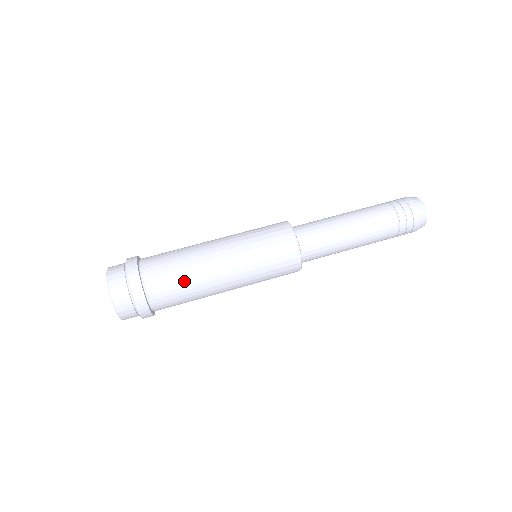
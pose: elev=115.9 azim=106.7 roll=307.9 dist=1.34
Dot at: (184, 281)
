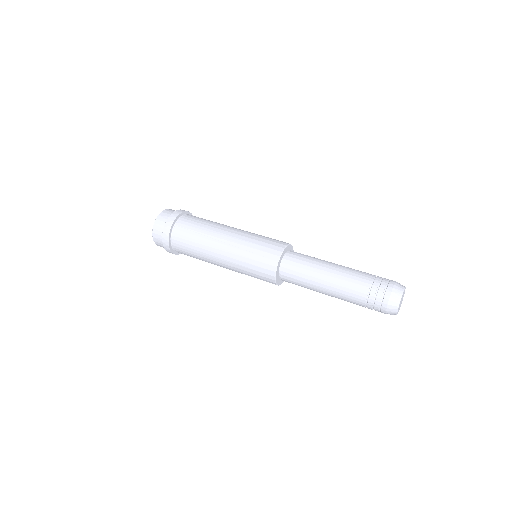
Dot at: (194, 245)
